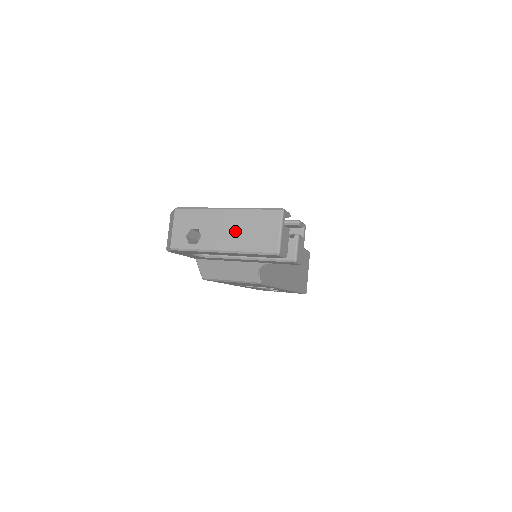
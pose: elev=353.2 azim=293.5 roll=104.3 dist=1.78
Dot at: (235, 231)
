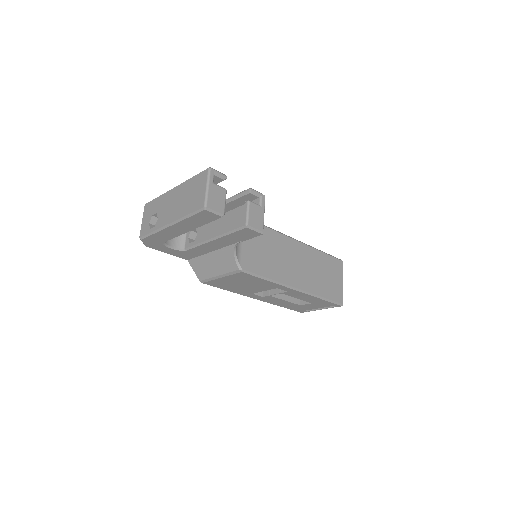
Dot at: (178, 203)
